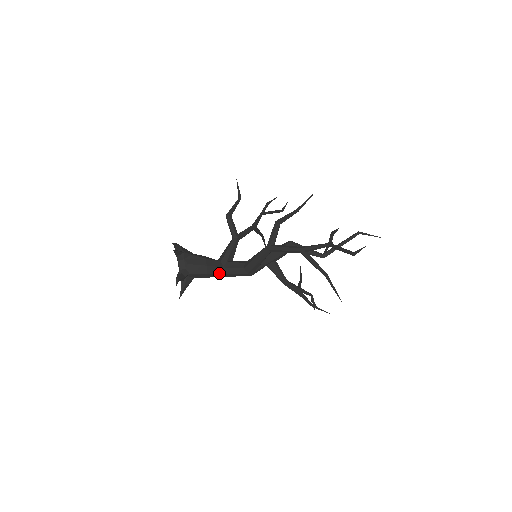
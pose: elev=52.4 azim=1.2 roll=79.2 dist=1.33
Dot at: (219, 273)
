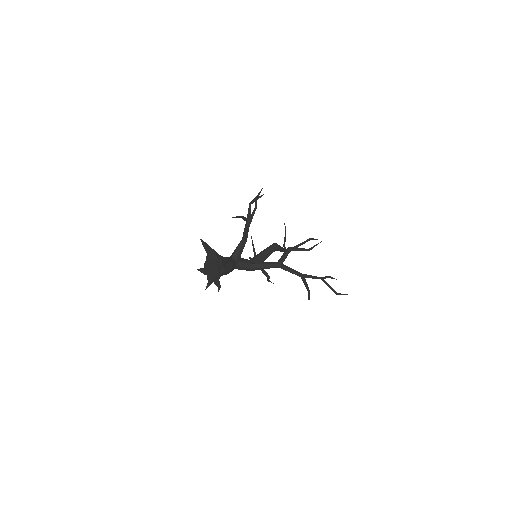
Dot at: occluded
